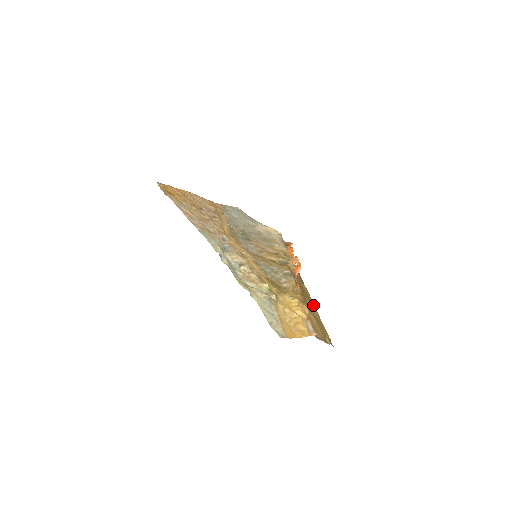
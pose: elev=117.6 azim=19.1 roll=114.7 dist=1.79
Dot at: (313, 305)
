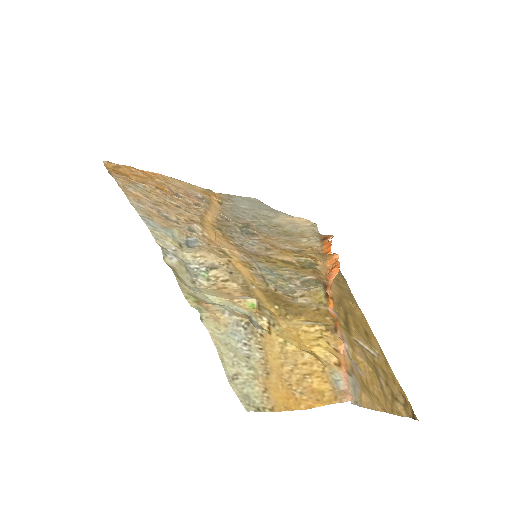
Dot at: (372, 338)
